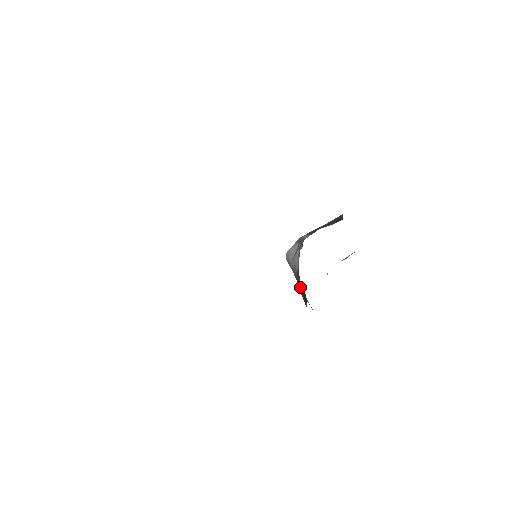
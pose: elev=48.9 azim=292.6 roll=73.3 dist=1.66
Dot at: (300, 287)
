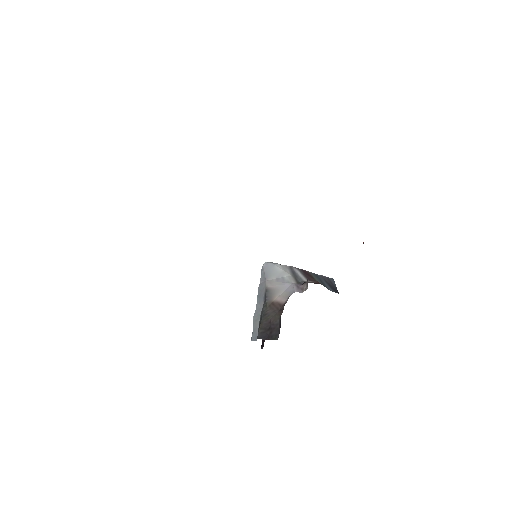
Dot at: (268, 319)
